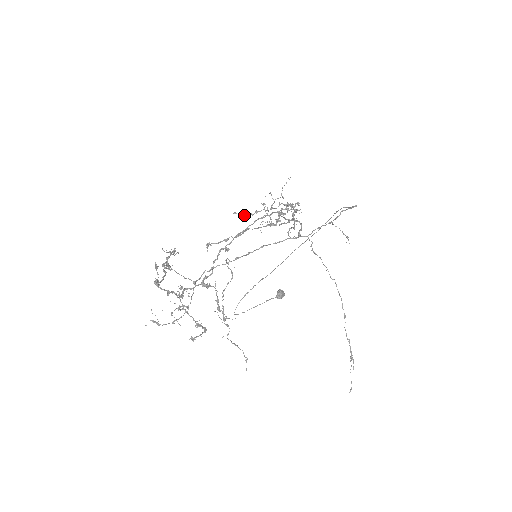
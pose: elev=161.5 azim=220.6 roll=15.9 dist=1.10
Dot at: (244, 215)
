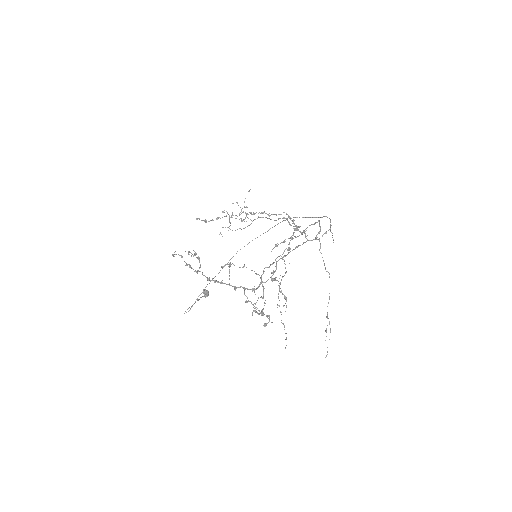
Dot at: (204, 221)
